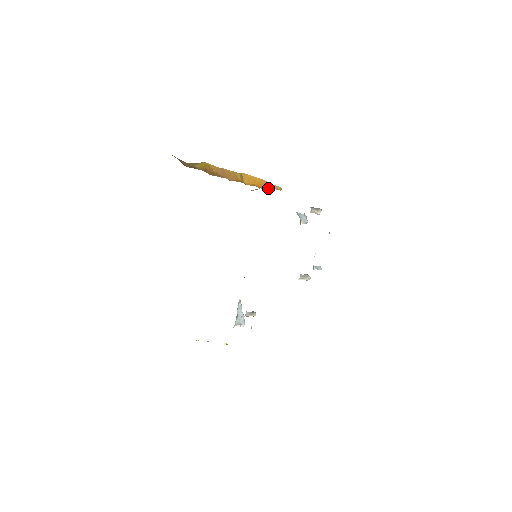
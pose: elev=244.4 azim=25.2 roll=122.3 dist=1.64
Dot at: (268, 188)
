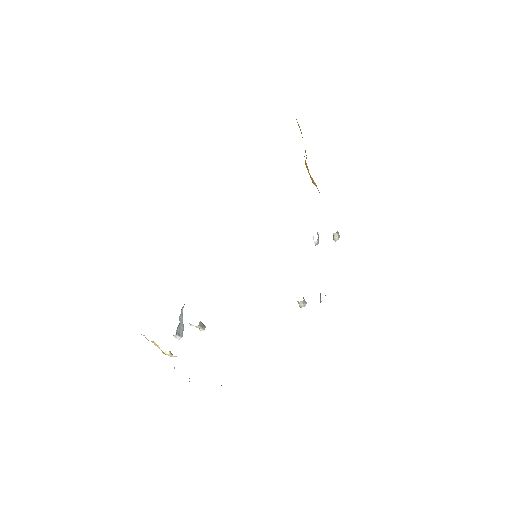
Dot at: occluded
